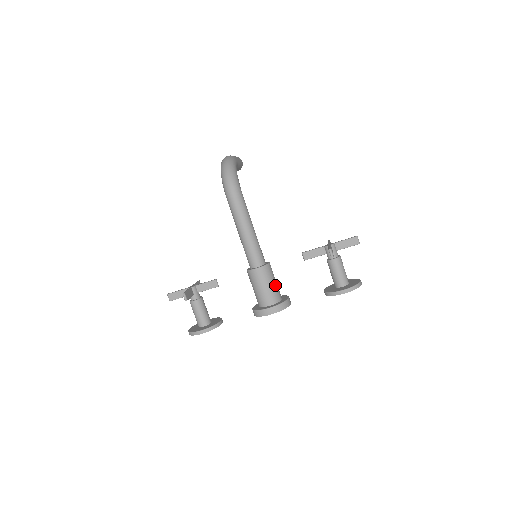
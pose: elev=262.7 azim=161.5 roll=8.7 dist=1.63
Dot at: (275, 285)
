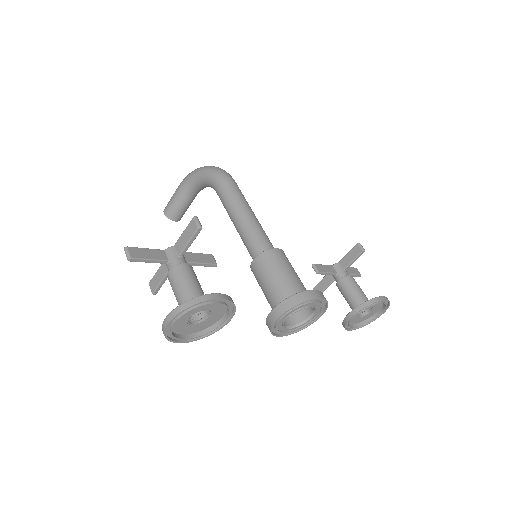
Dot at: occluded
